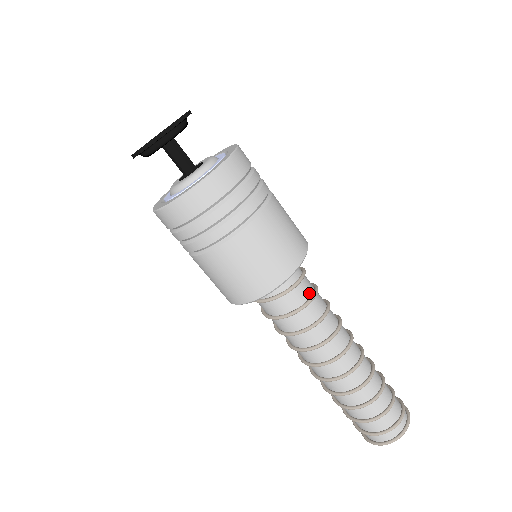
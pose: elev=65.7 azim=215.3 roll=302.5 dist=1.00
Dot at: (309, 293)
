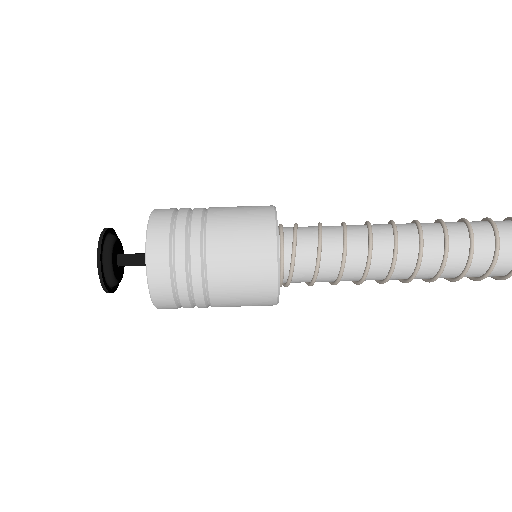
Dot at: (314, 227)
